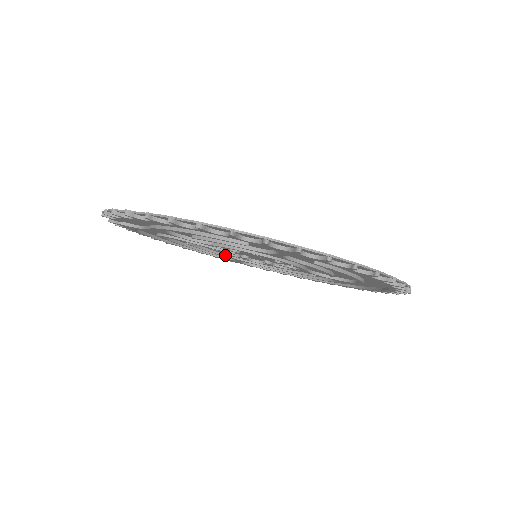
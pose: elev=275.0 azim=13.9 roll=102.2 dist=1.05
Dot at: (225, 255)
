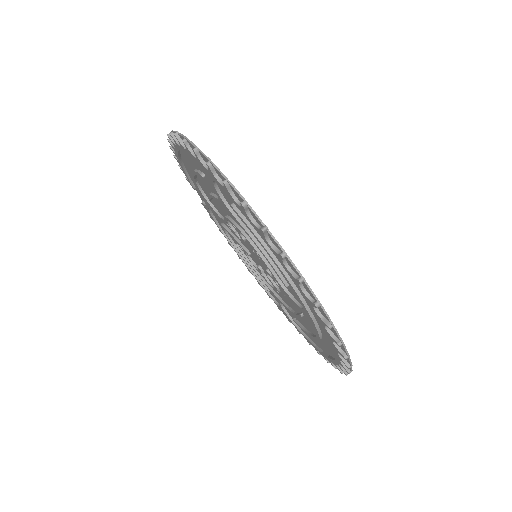
Dot at: (264, 281)
